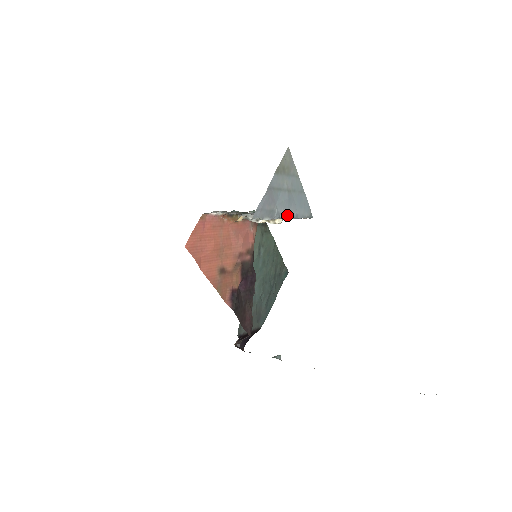
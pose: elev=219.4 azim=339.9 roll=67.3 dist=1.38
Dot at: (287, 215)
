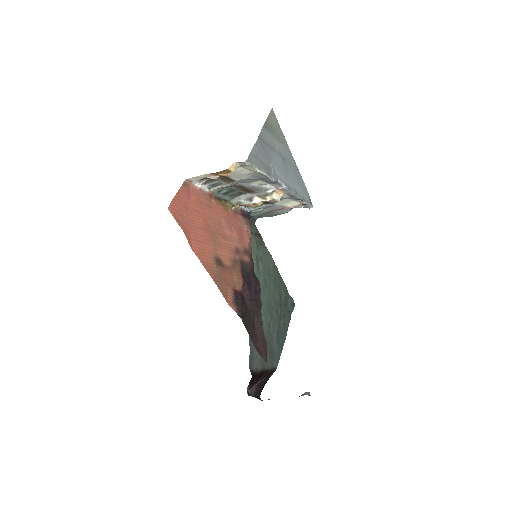
Dot at: (285, 184)
